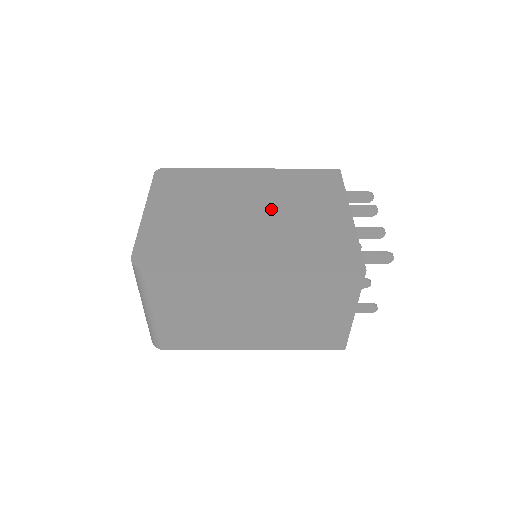
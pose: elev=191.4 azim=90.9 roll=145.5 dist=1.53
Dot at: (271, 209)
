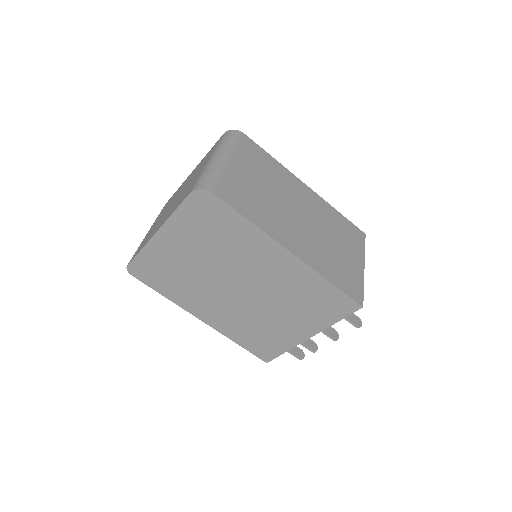
Dot at: occluded
